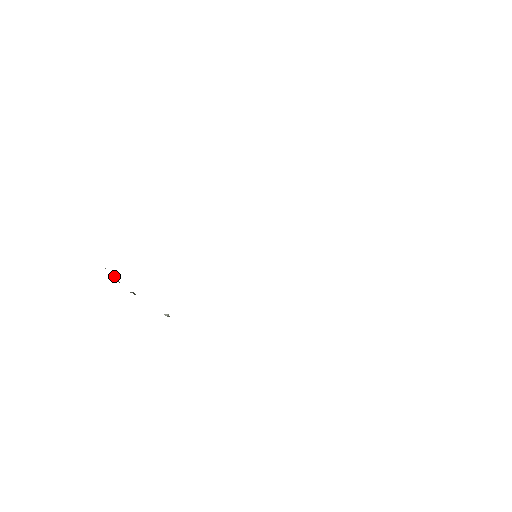
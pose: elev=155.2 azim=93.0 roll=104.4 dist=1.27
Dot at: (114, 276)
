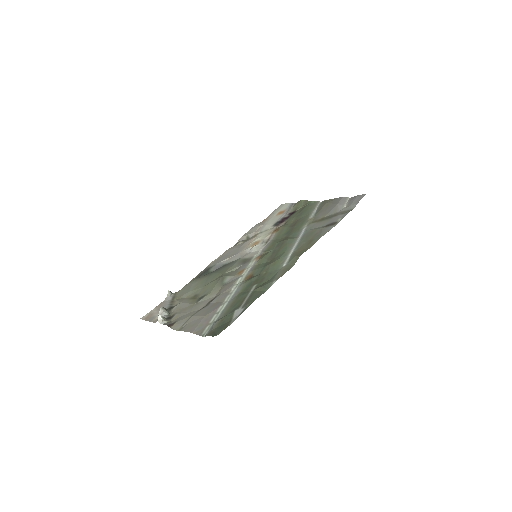
Dot at: (159, 316)
